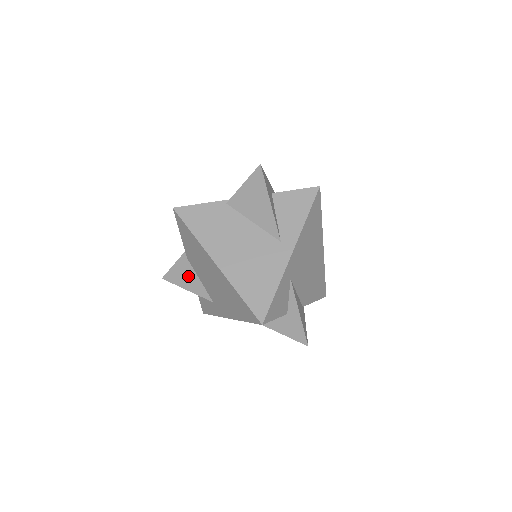
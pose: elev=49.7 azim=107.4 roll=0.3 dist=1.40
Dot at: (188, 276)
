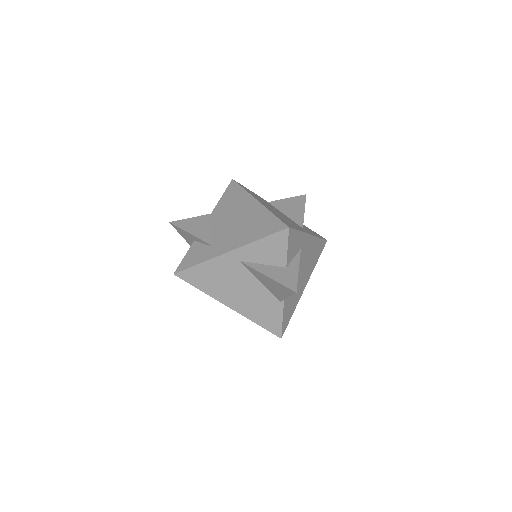
Dot at: (200, 226)
